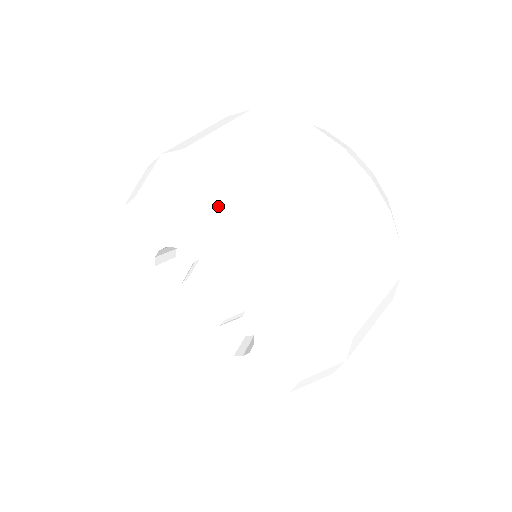
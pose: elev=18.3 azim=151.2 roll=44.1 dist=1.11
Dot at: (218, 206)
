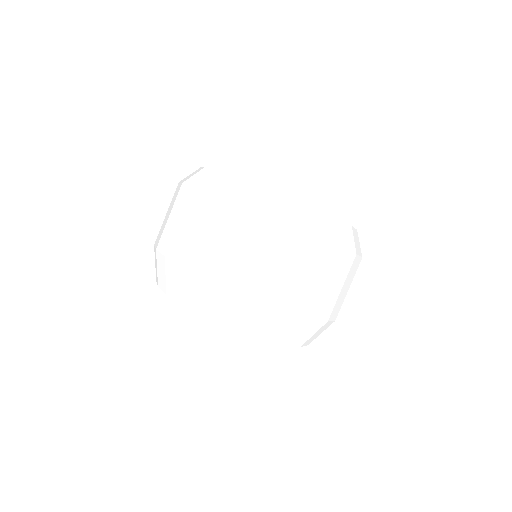
Dot at: (202, 305)
